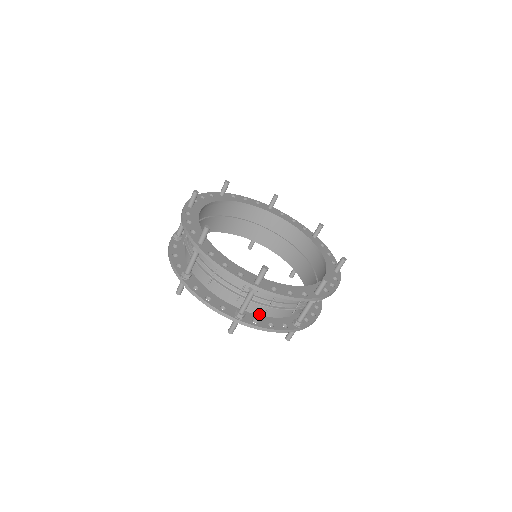
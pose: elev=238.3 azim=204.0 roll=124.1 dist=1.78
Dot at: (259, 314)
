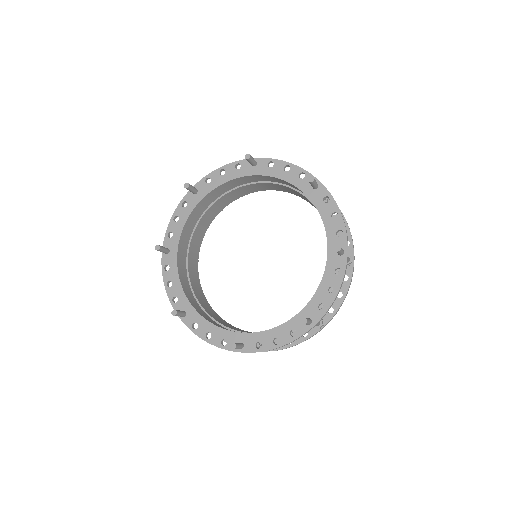
Dot at: occluded
